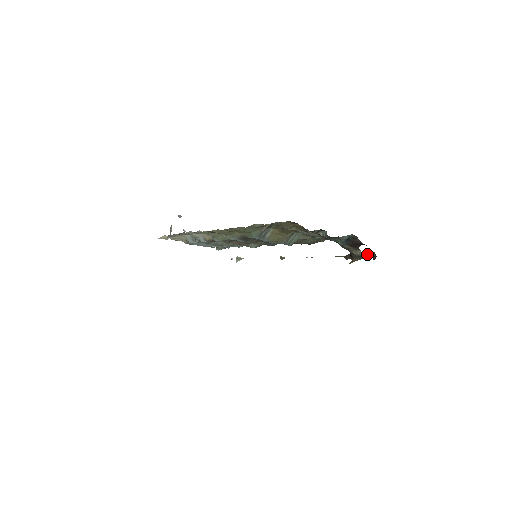
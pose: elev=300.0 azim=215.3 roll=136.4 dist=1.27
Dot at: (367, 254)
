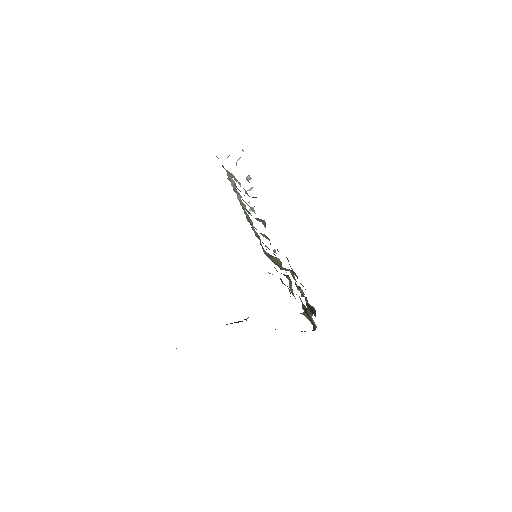
Dot at: (313, 321)
